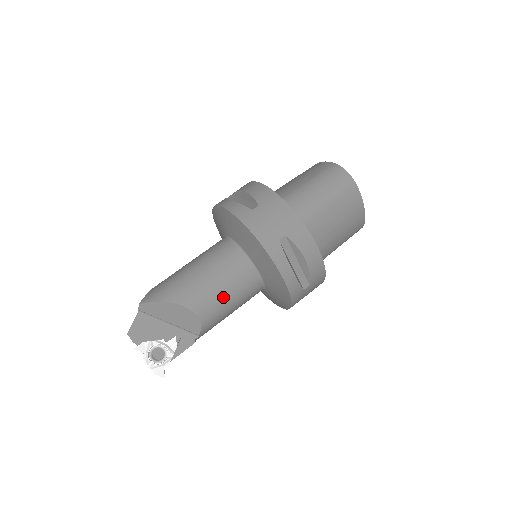
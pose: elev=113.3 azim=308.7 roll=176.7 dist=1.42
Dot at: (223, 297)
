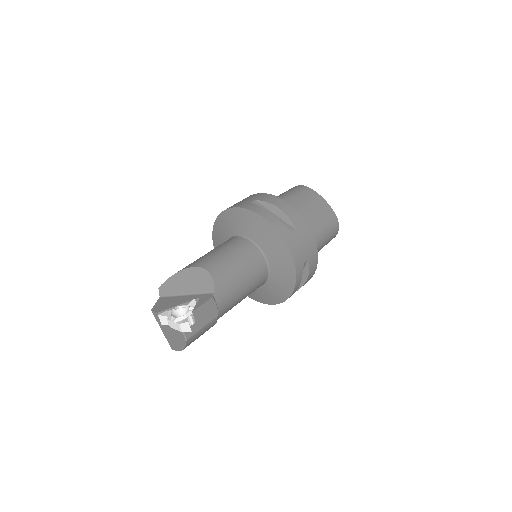
Dot at: (226, 257)
